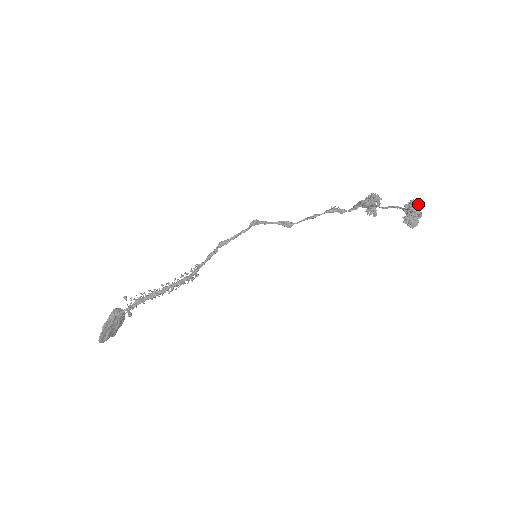
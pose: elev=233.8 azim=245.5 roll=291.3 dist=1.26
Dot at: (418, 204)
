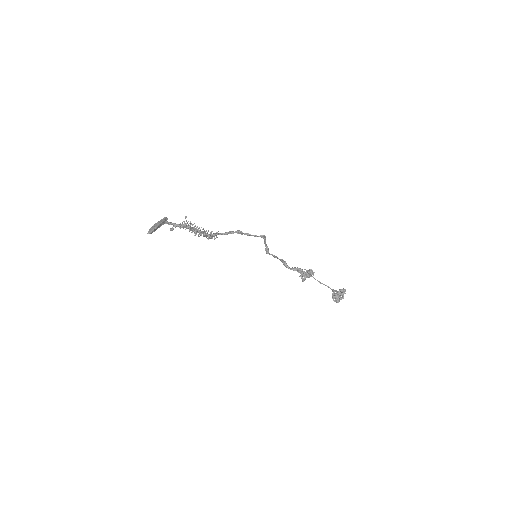
Dot at: occluded
